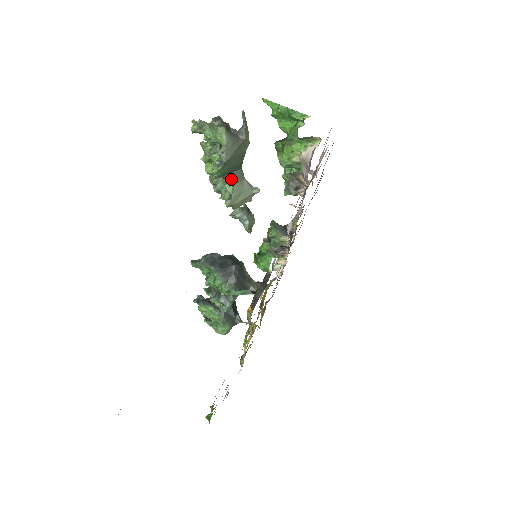
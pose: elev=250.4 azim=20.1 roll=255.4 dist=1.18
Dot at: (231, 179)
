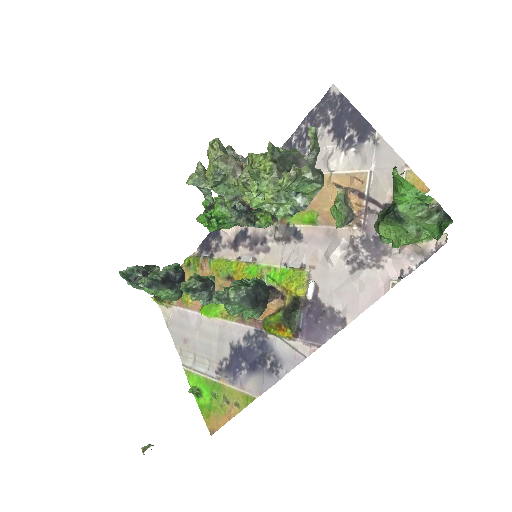
Dot at: occluded
